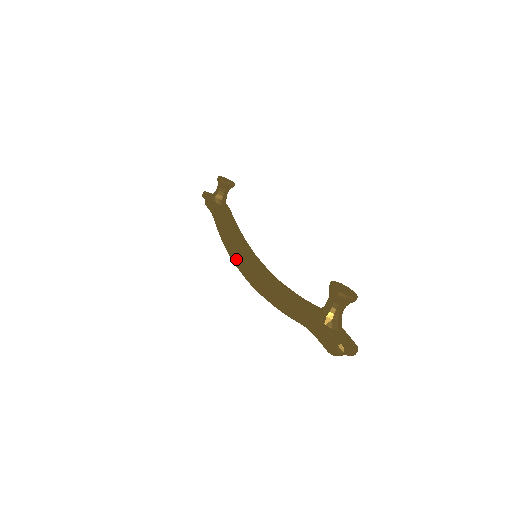
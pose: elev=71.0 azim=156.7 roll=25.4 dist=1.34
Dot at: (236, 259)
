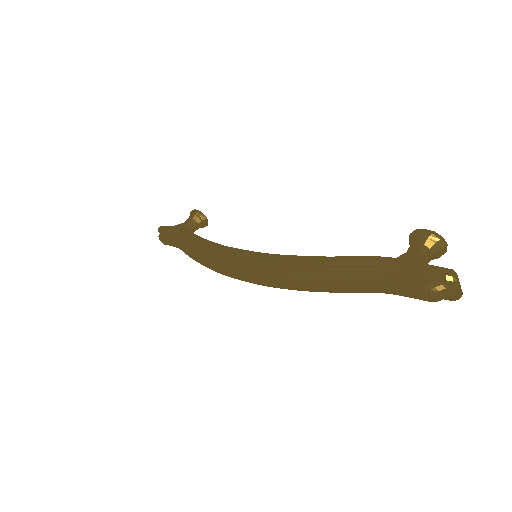
Dot at: (231, 250)
